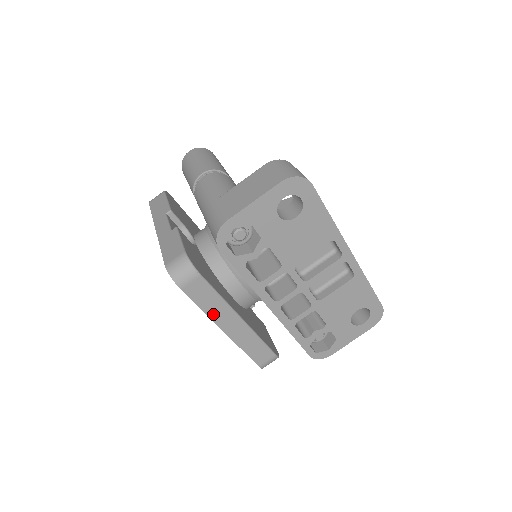
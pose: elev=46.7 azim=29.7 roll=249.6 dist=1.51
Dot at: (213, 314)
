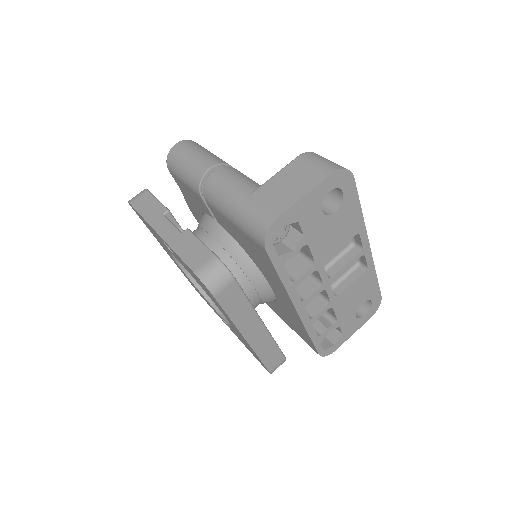
Dot at: (239, 322)
